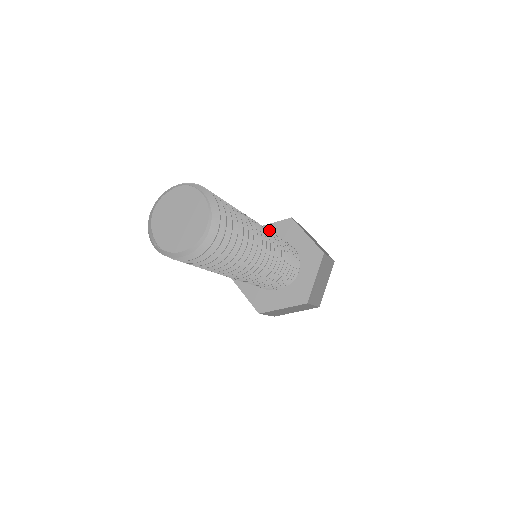
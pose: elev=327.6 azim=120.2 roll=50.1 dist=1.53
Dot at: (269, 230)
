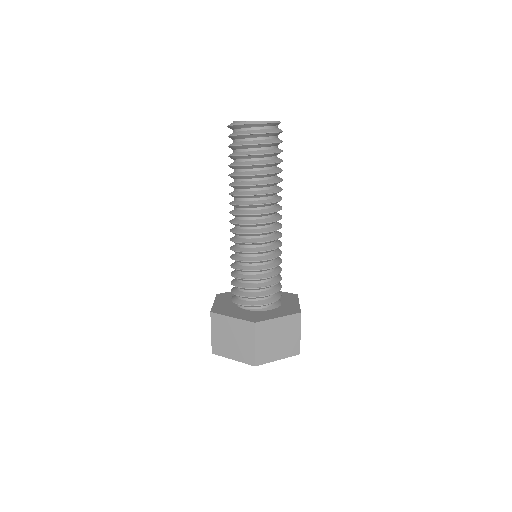
Dot at: occluded
